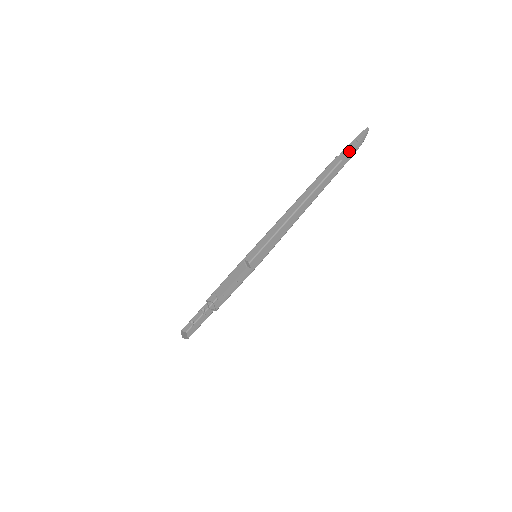
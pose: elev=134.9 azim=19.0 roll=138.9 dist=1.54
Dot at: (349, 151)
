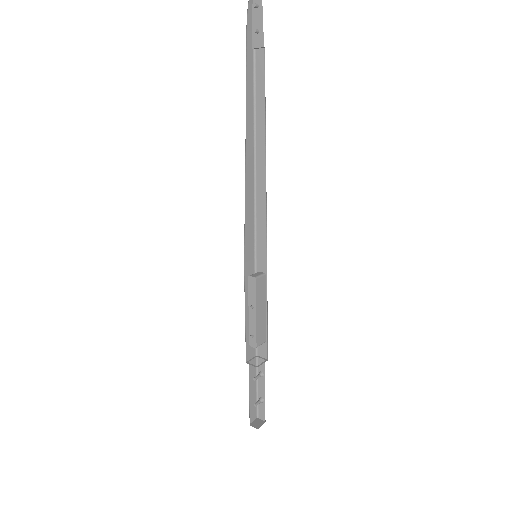
Dot at: (261, 29)
